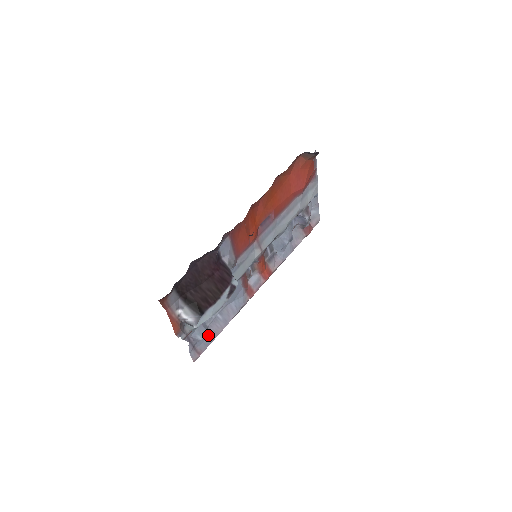
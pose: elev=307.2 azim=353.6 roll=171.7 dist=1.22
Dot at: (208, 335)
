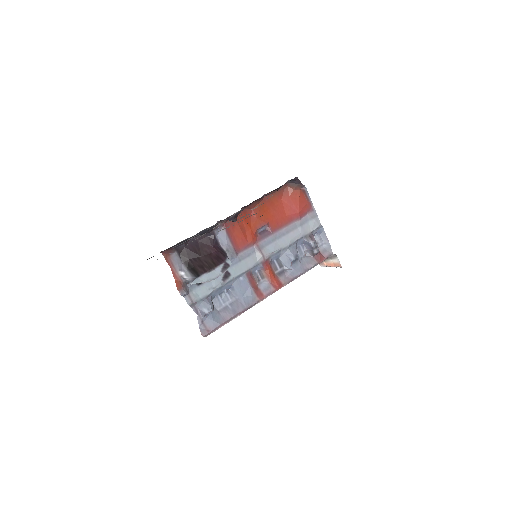
Dot at: (217, 318)
